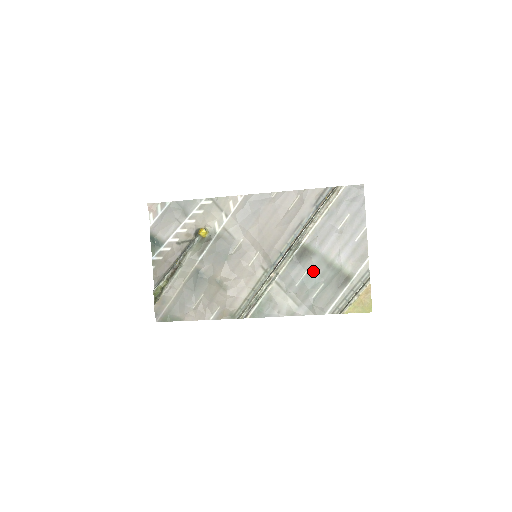
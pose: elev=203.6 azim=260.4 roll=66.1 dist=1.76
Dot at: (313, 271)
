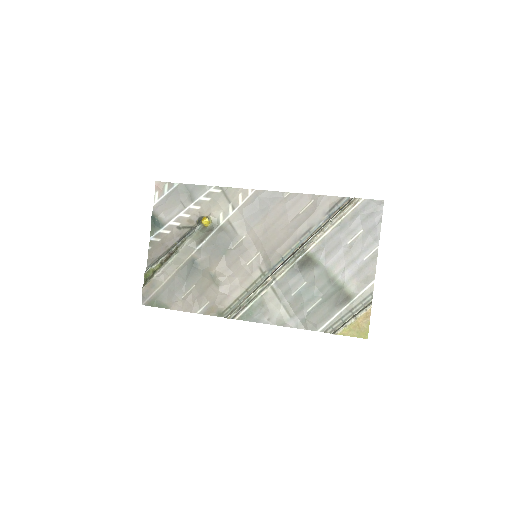
Dot at: (313, 283)
